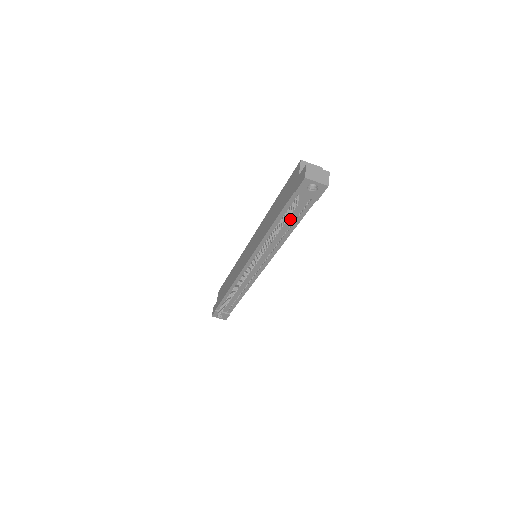
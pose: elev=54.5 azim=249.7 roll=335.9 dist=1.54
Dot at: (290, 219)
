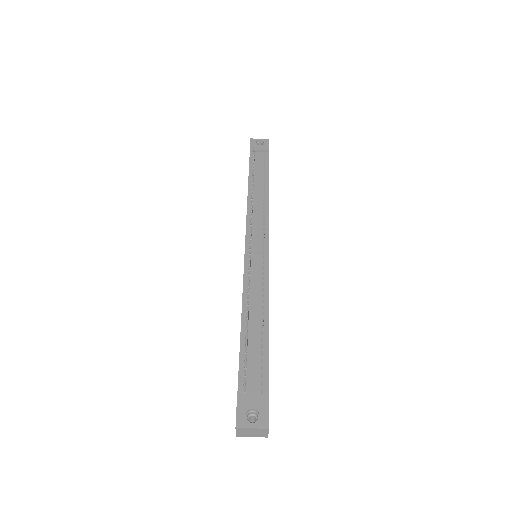
Dot at: (260, 174)
